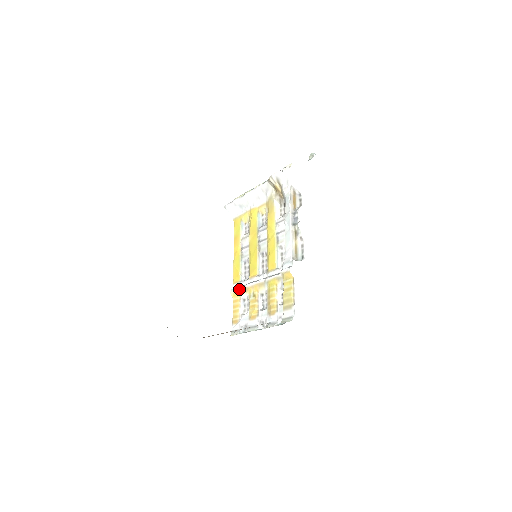
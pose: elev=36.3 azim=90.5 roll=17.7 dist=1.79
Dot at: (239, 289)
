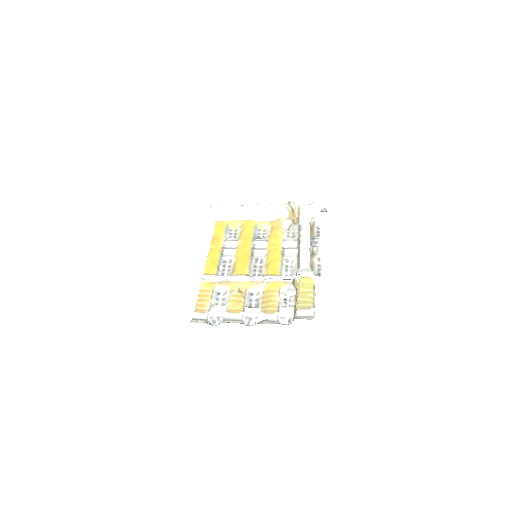
Dot at: (216, 280)
